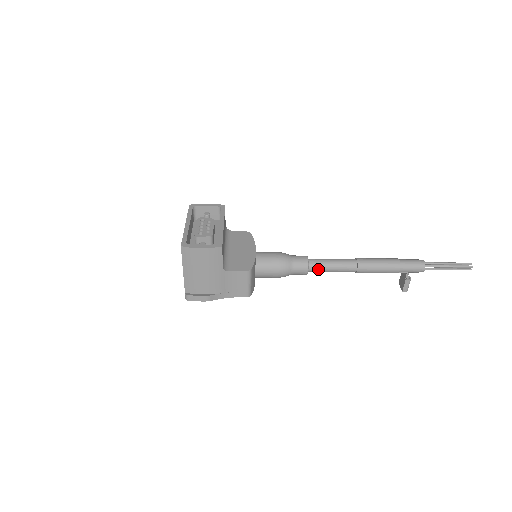
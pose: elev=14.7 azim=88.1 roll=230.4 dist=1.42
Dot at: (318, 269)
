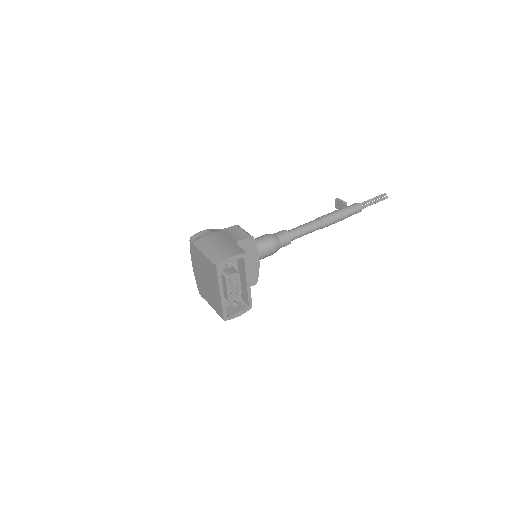
Dot at: (294, 239)
